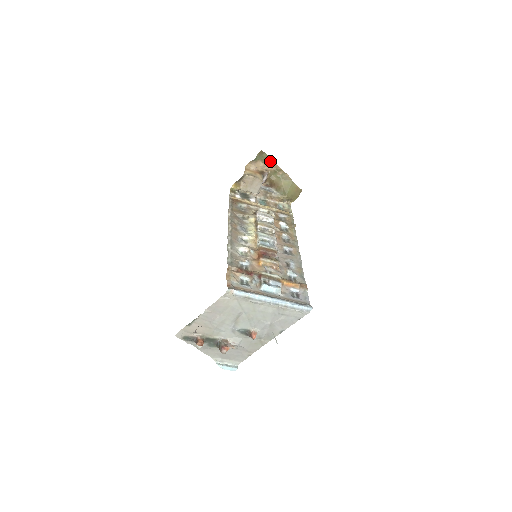
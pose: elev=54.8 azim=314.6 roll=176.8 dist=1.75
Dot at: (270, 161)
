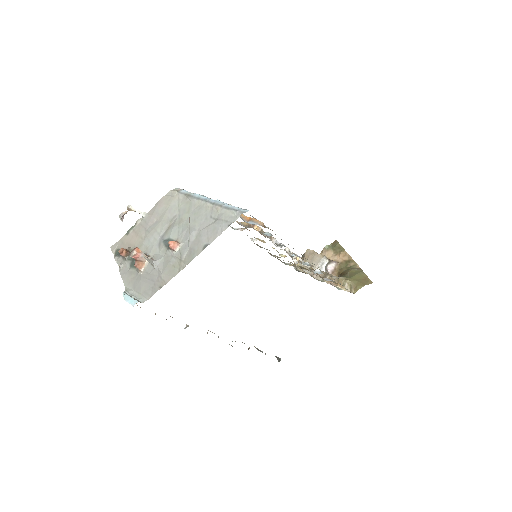
Dot at: (342, 251)
